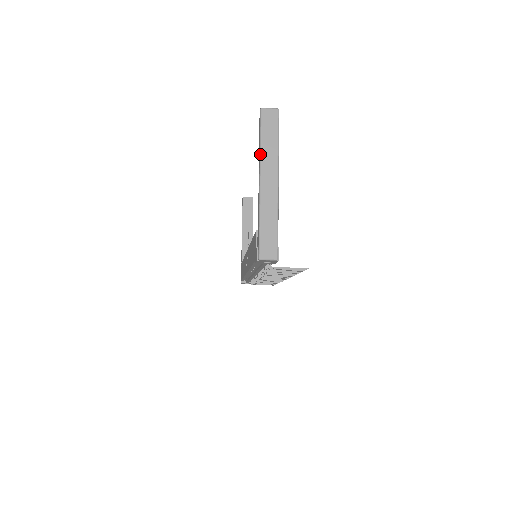
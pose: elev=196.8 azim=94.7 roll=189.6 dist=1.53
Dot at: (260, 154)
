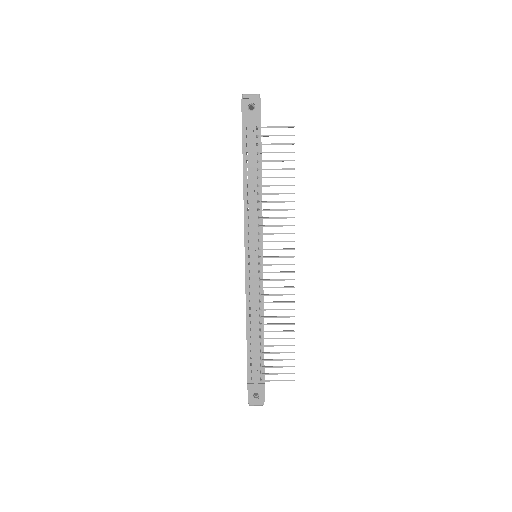
Dot at: occluded
